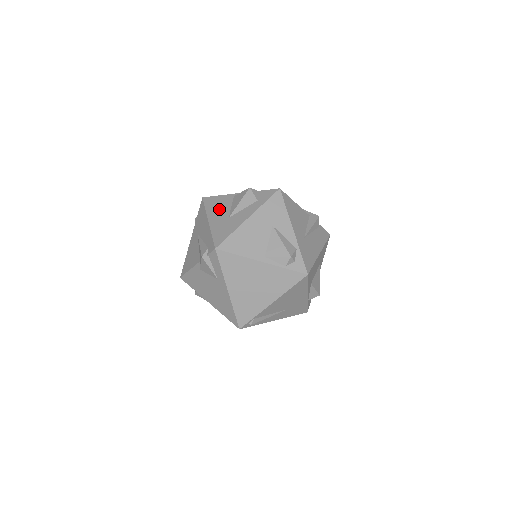
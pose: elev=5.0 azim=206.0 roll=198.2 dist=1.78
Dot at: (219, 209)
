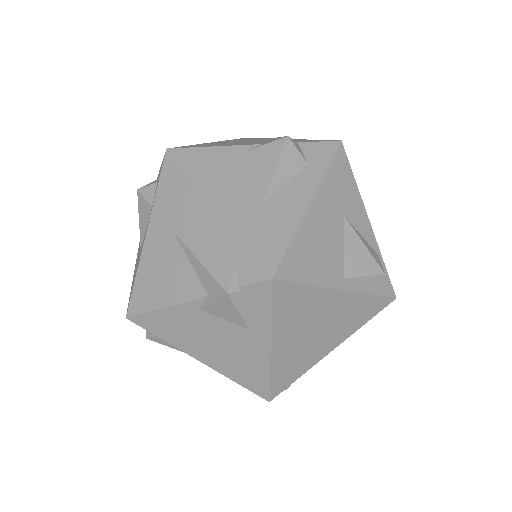
Dot at: (227, 179)
